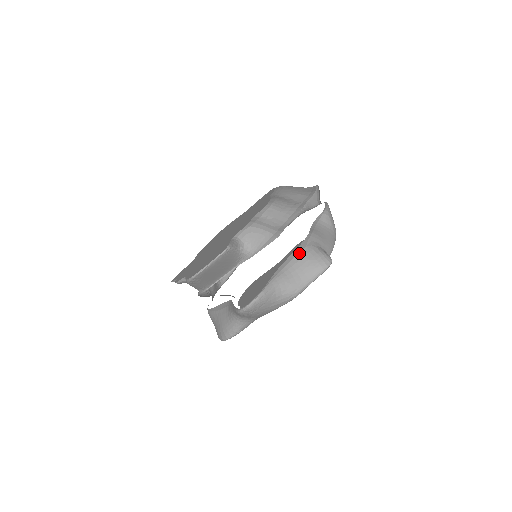
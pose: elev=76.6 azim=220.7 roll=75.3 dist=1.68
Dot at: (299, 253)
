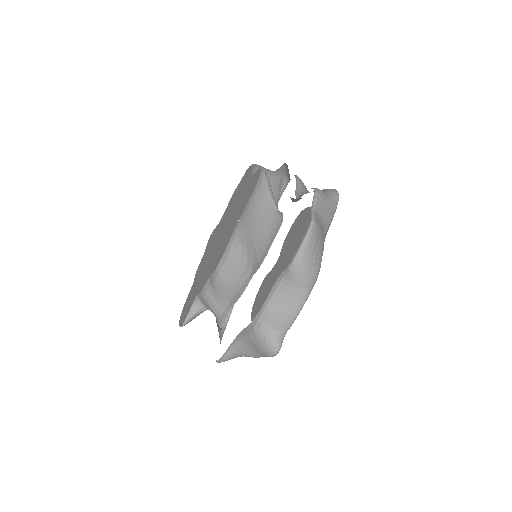
Dot at: (248, 334)
